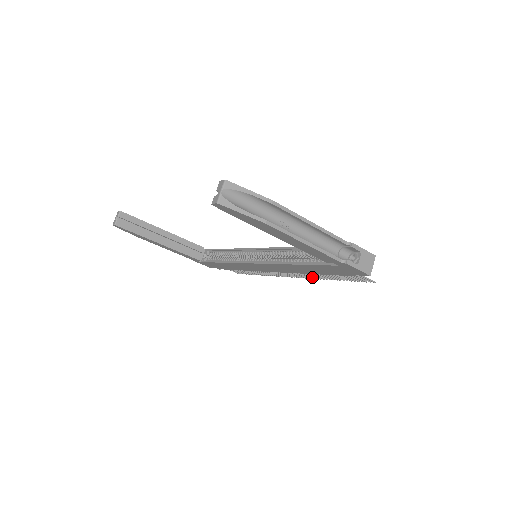
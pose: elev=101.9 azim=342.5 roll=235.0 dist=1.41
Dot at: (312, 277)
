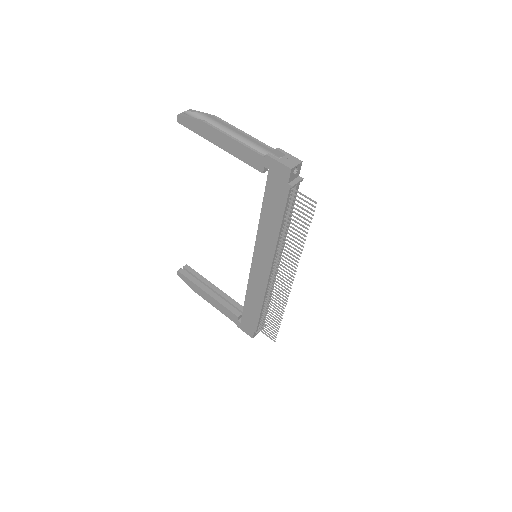
Dot at: (295, 260)
